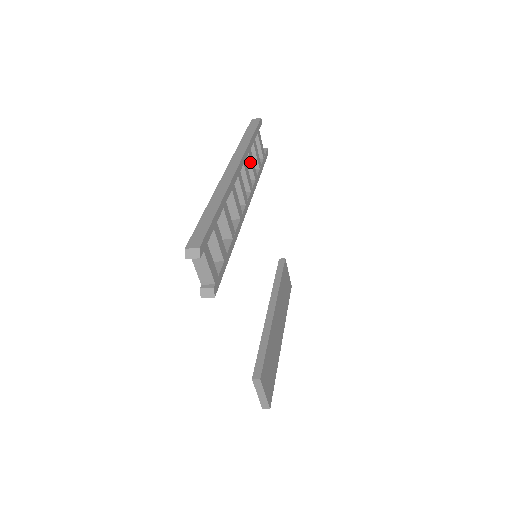
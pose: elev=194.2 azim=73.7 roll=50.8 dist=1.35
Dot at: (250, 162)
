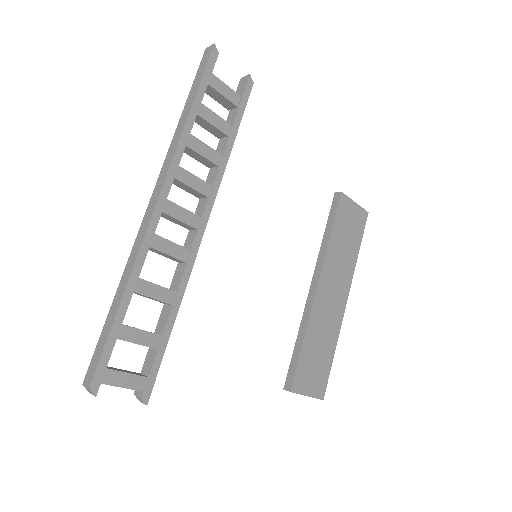
Dot at: (196, 153)
